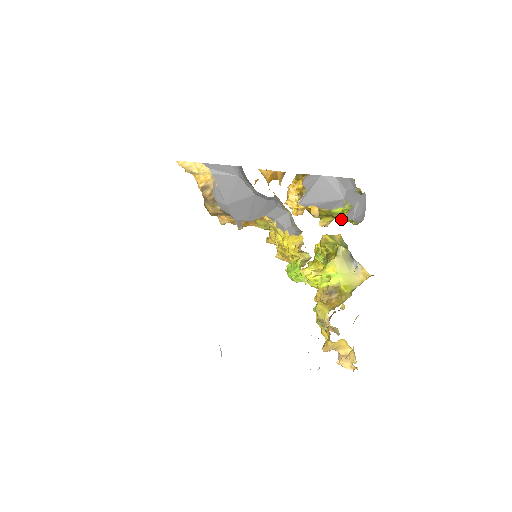
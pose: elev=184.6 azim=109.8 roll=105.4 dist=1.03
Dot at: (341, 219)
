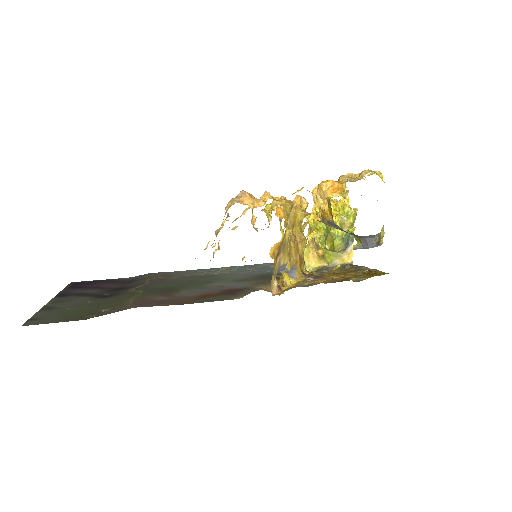
Dot at: occluded
